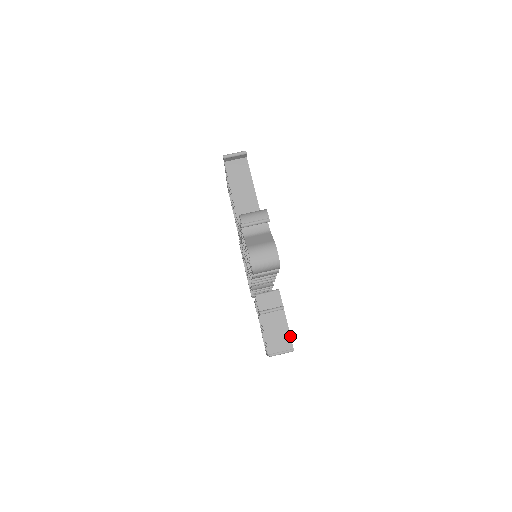
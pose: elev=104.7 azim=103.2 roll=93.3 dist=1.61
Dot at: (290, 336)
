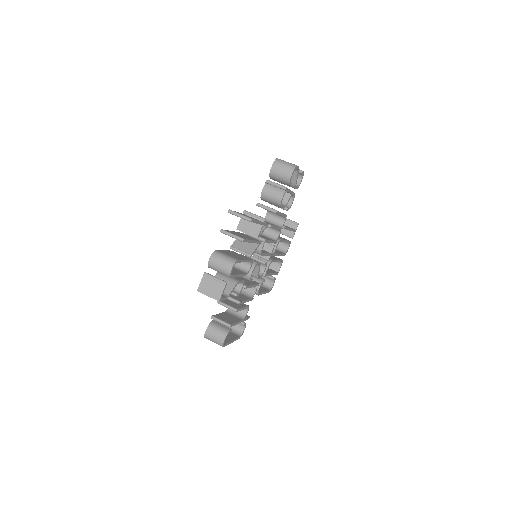
Dot at: (256, 220)
